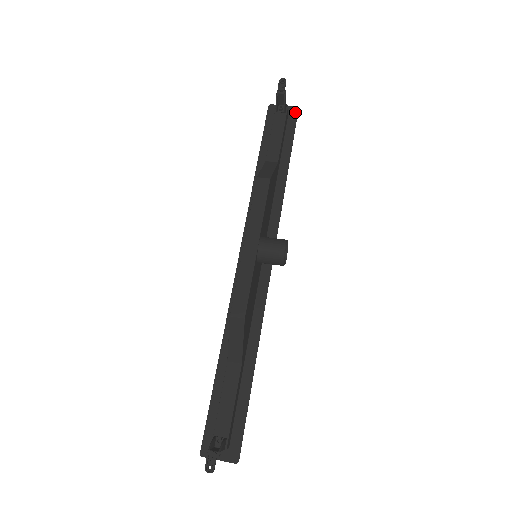
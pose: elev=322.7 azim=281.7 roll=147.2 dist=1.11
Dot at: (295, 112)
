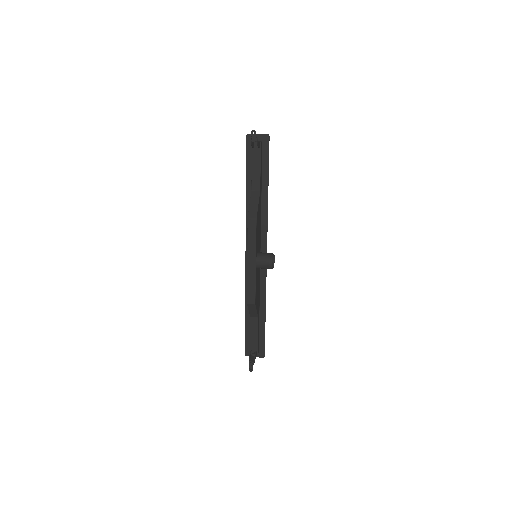
Dot at: (267, 140)
